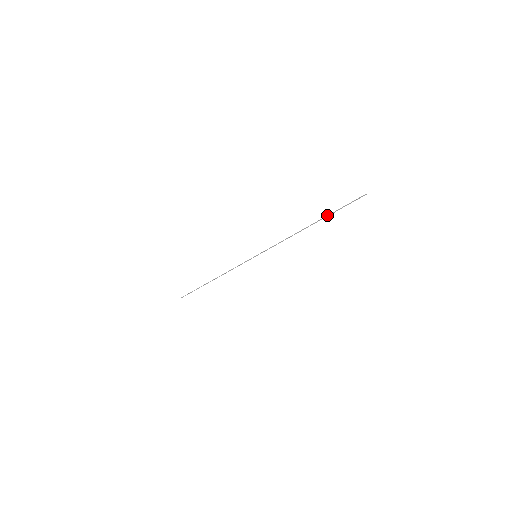
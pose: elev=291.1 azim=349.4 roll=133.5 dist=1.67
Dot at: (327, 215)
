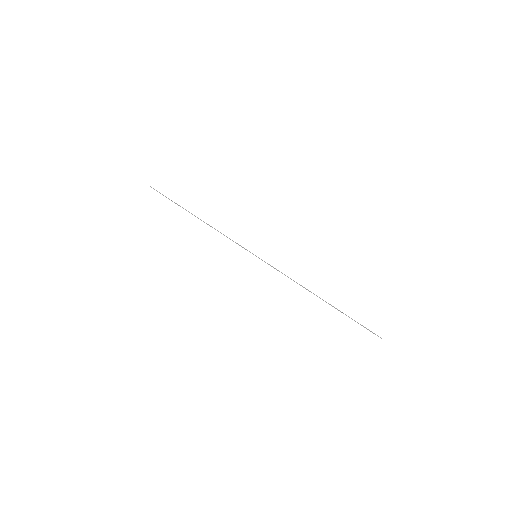
Dot at: occluded
